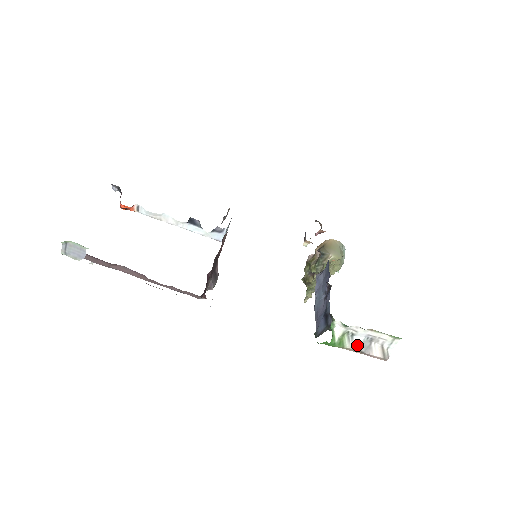
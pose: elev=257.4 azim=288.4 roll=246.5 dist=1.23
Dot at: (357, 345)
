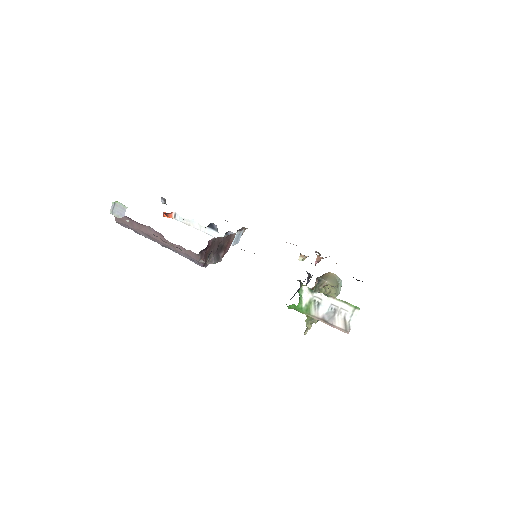
Dot at: (322, 314)
